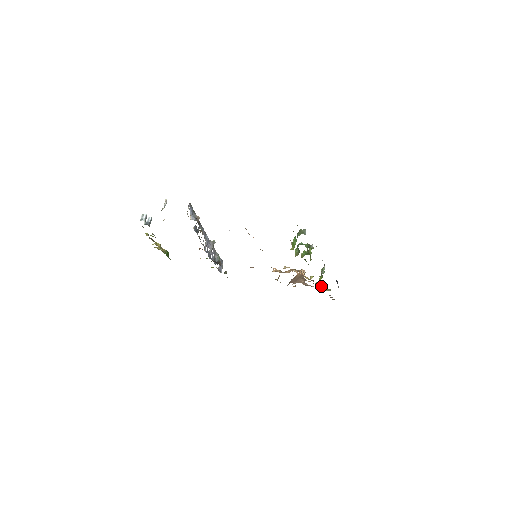
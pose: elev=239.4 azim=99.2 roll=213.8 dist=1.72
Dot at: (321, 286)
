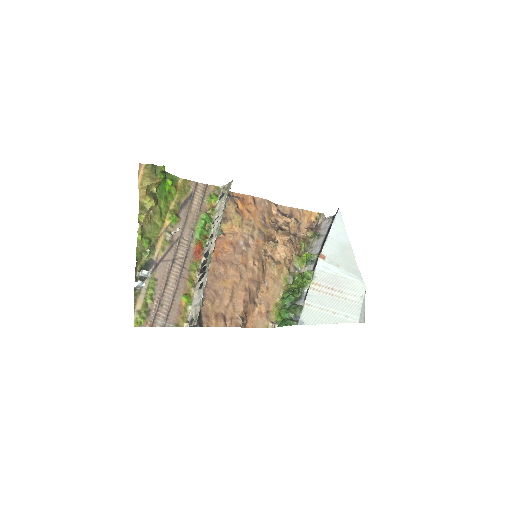
Dot at: (309, 235)
